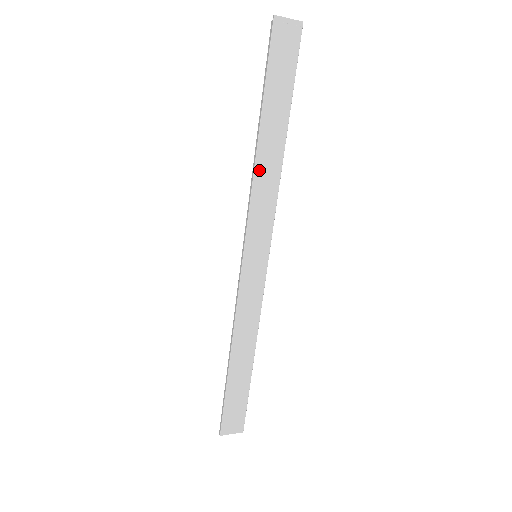
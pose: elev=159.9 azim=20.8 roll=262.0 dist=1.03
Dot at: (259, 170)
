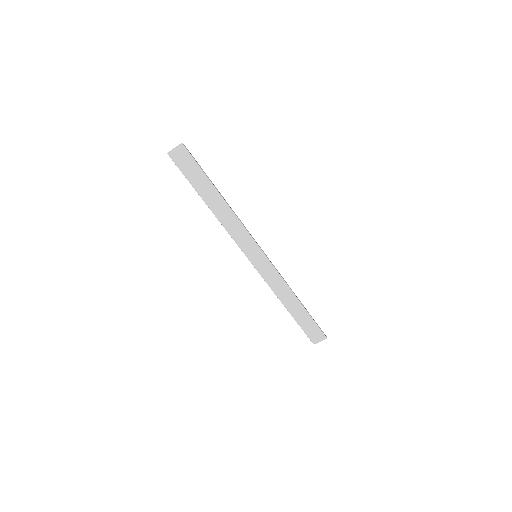
Dot at: (221, 219)
